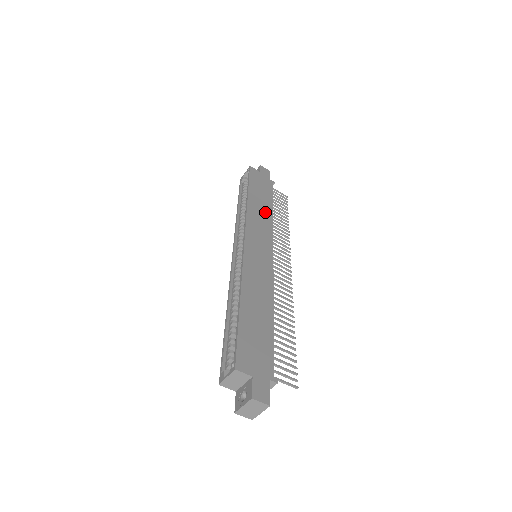
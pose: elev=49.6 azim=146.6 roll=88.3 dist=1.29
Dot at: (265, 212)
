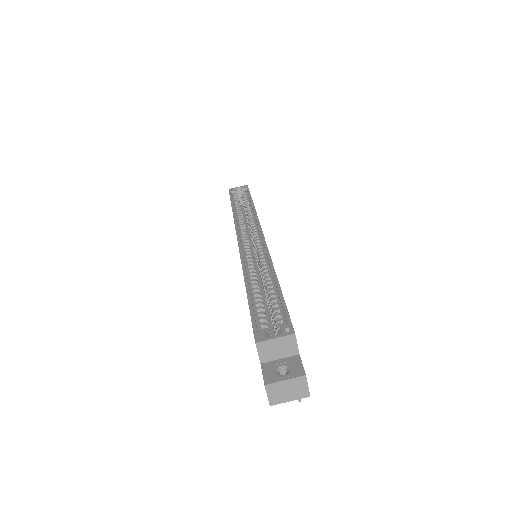
Dot at: occluded
